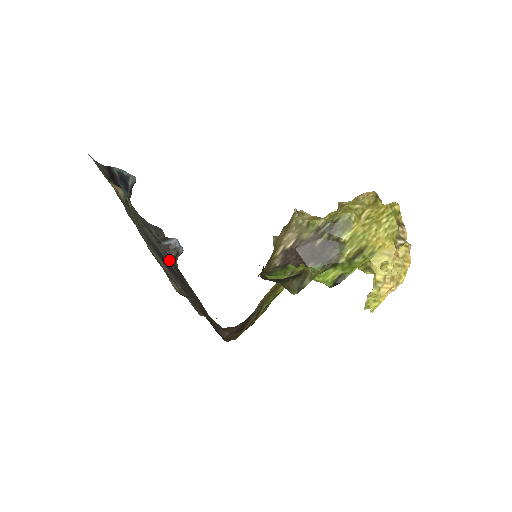
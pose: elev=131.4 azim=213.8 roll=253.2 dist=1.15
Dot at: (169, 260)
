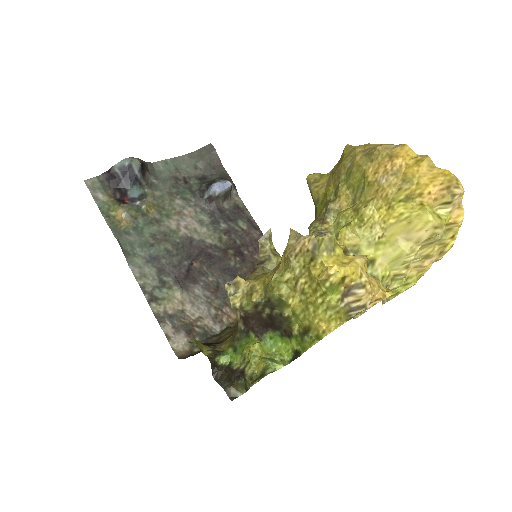
Dot at: (215, 216)
